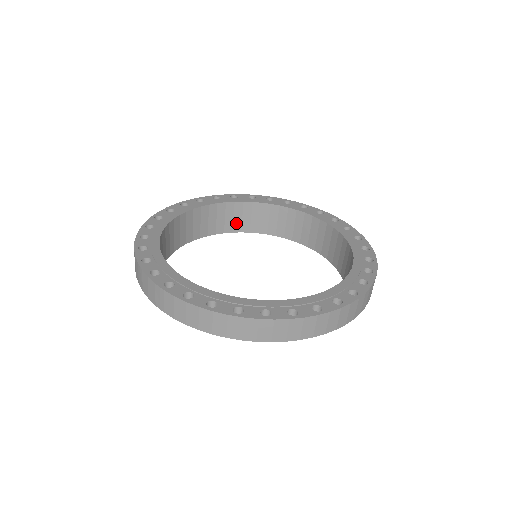
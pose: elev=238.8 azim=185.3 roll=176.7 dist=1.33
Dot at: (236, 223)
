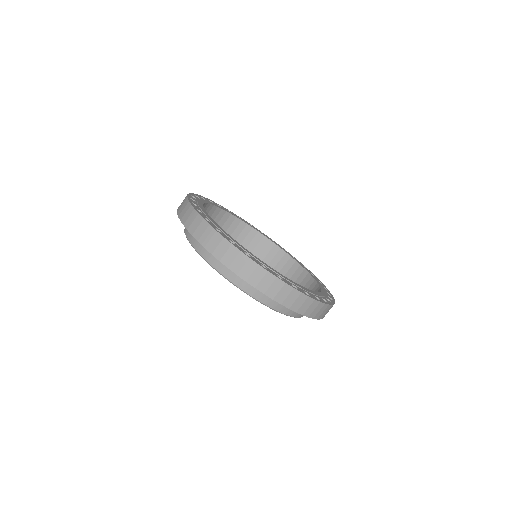
Dot at: (233, 236)
